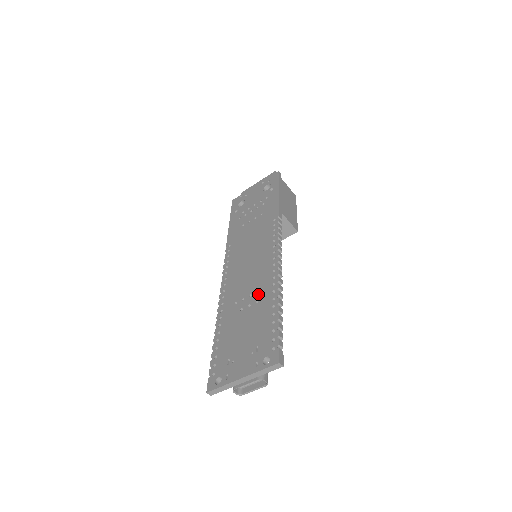
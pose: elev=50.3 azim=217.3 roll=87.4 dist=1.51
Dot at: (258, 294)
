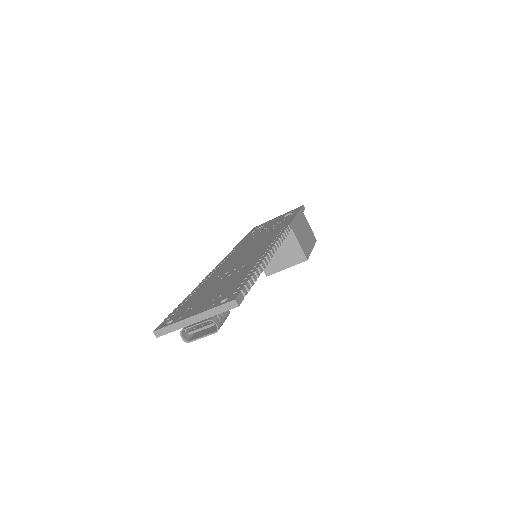
Dot at: (242, 267)
